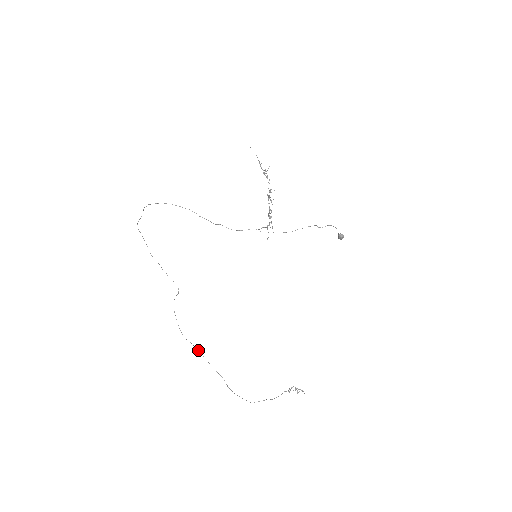
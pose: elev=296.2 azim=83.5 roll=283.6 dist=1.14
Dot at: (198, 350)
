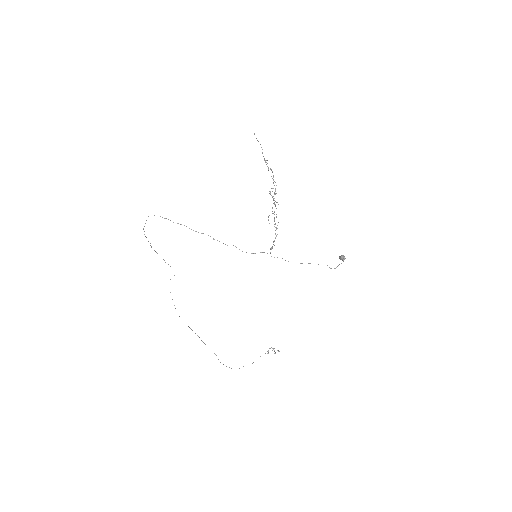
Dot at: occluded
